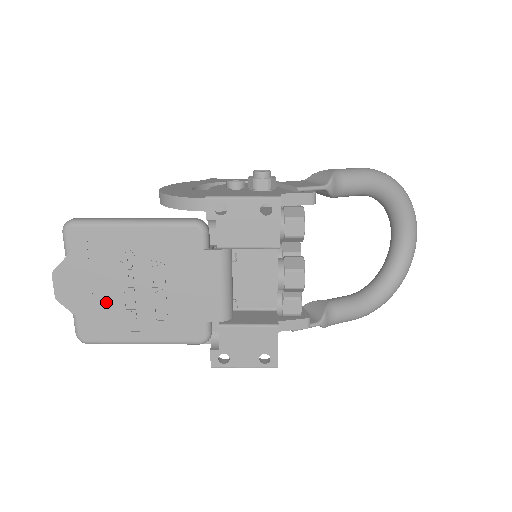
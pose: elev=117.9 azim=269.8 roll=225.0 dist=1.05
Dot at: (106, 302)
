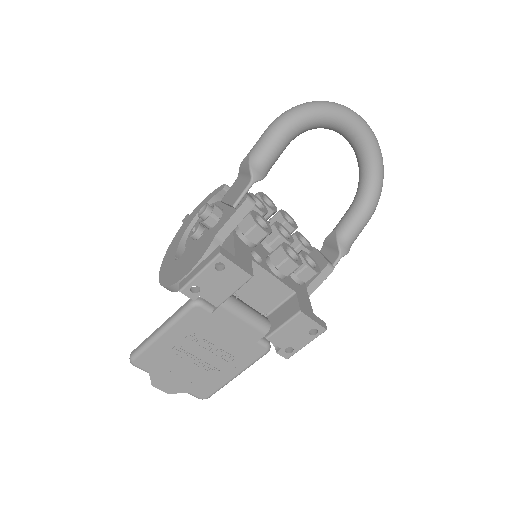
Dot at: (194, 376)
